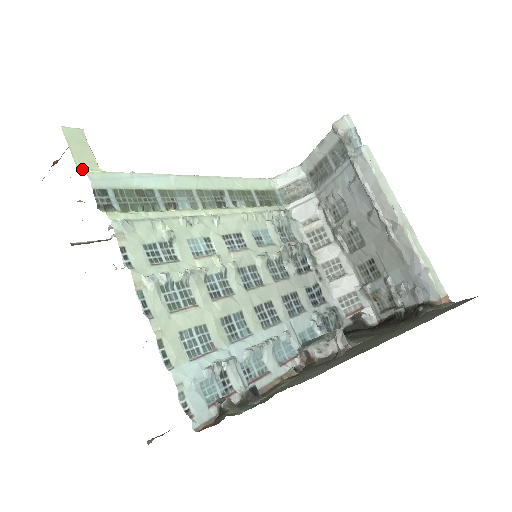
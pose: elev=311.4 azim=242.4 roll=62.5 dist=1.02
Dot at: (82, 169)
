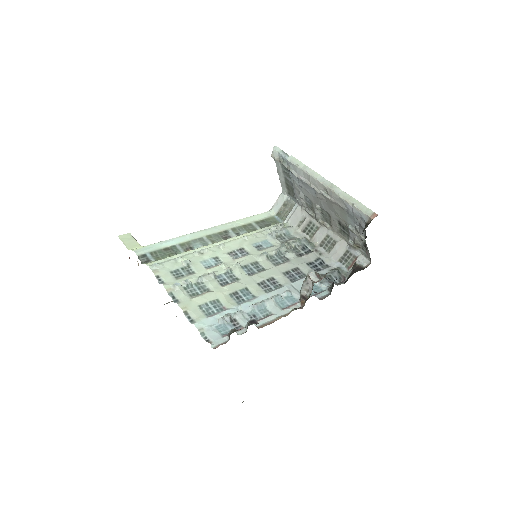
Dot at: occluded
